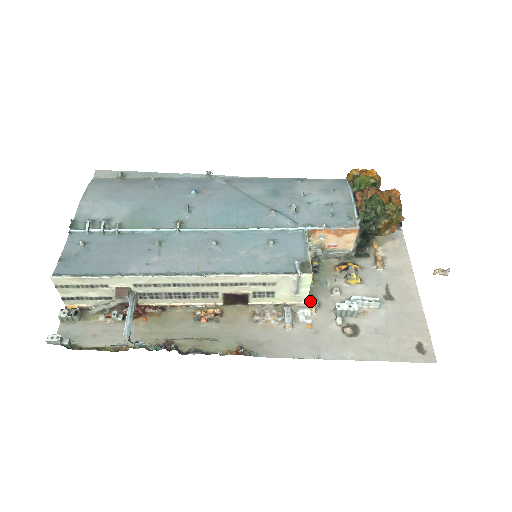
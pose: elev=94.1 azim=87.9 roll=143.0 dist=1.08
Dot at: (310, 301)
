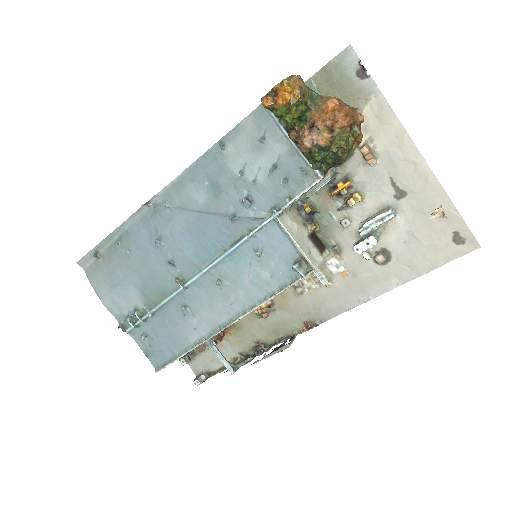
Dot at: (329, 248)
